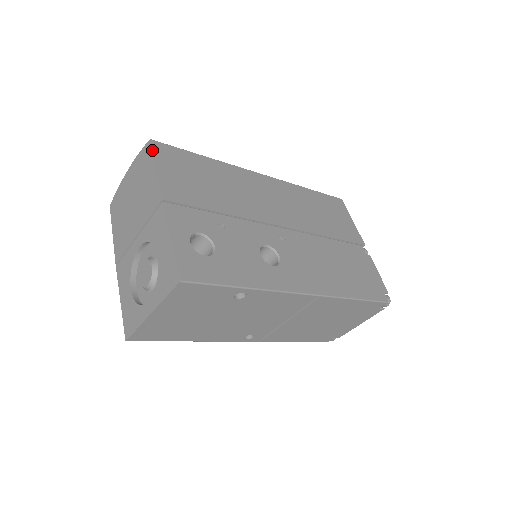
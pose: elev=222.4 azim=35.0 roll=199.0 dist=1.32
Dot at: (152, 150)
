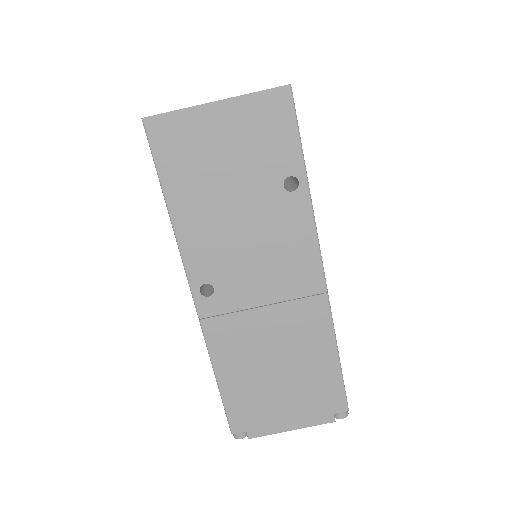
Dot at: occluded
